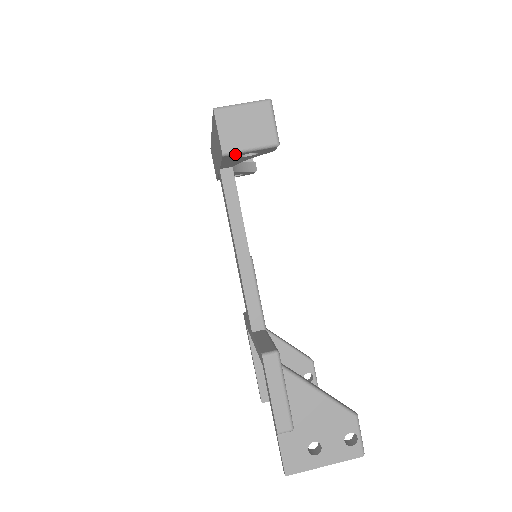
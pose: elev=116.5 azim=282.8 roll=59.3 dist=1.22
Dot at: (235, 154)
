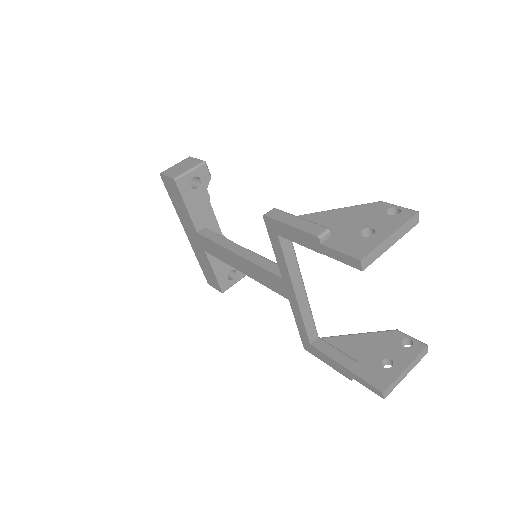
Dot at: (182, 177)
